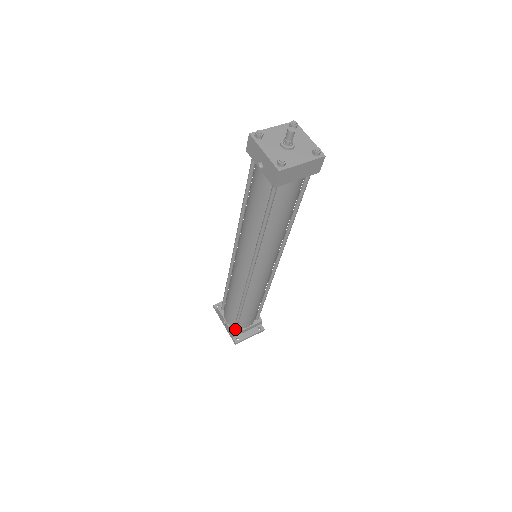
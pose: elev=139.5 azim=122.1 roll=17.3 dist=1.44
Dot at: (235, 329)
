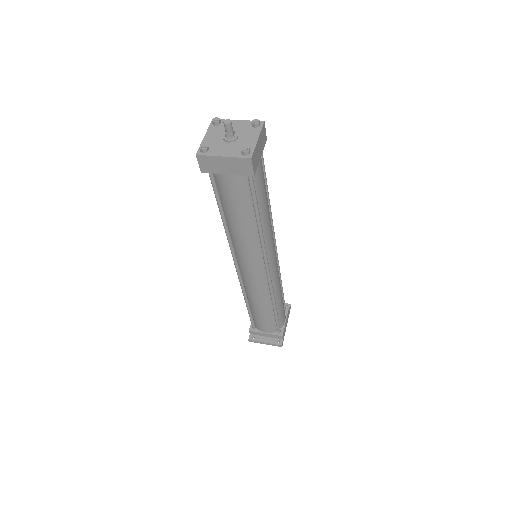
Dot at: (253, 327)
